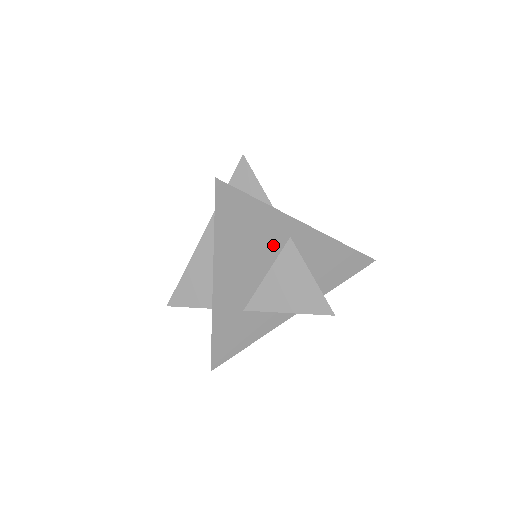
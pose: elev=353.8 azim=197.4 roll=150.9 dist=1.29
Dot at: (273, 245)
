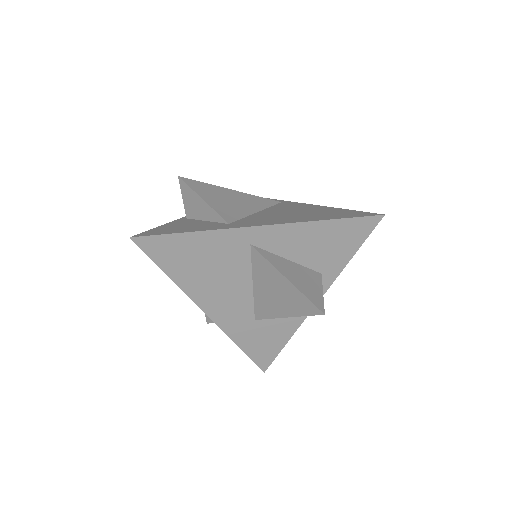
Dot at: (238, 259)
